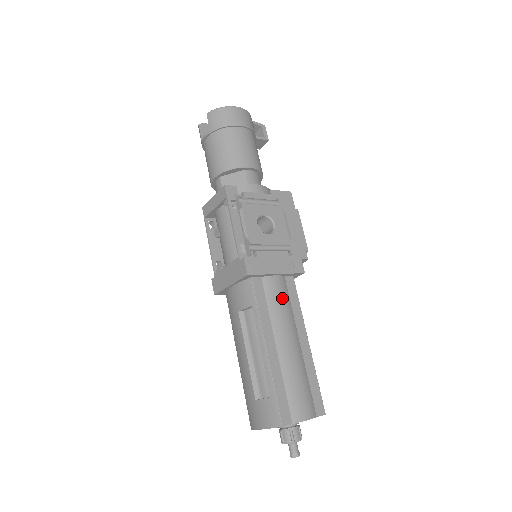
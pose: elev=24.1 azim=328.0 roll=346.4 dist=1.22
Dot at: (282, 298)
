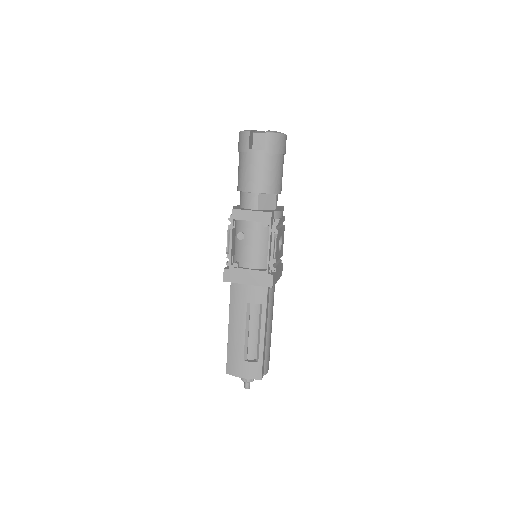
Dot at: occluded
